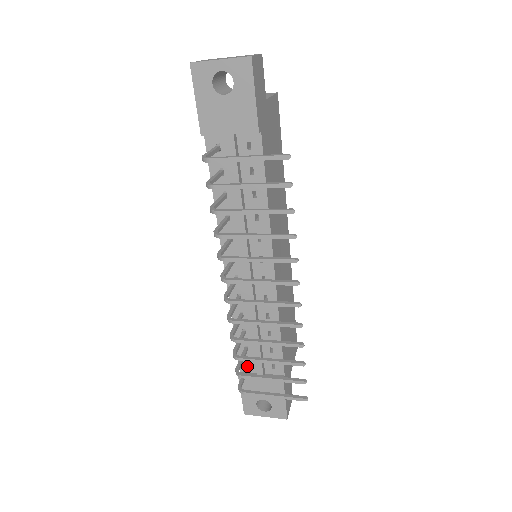
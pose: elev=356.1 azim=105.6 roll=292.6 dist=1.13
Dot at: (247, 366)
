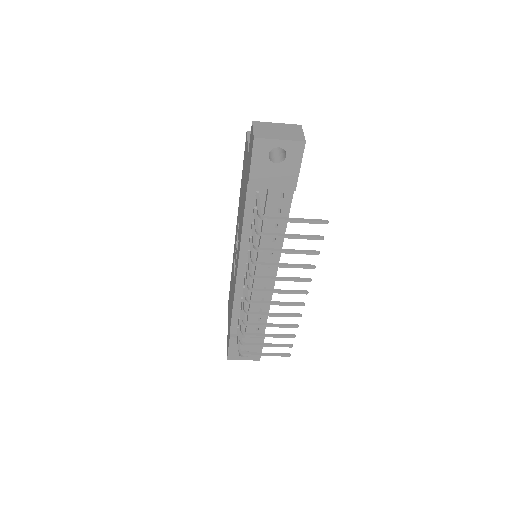
Dot at: occluded
